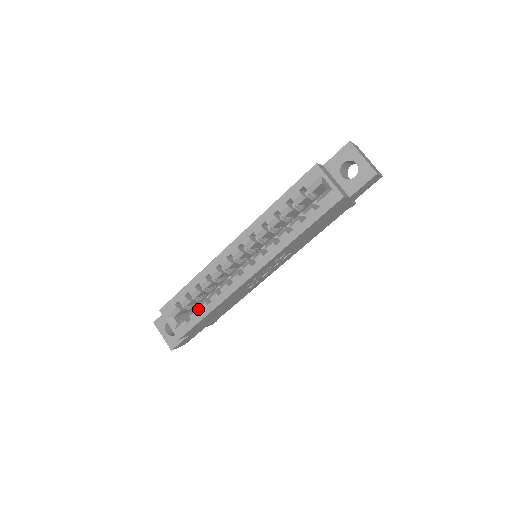
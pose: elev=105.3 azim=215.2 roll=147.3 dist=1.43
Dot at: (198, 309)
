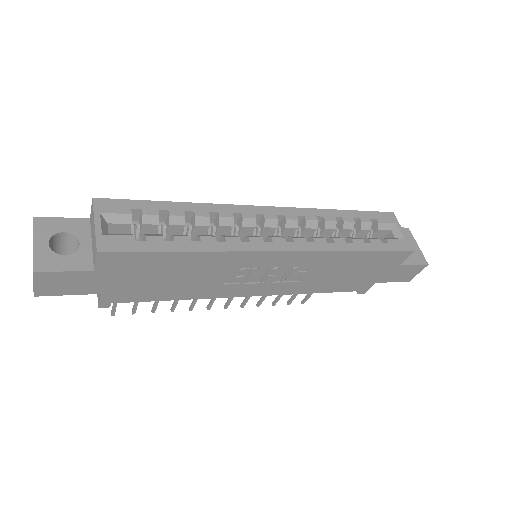
Dot at: occluded
